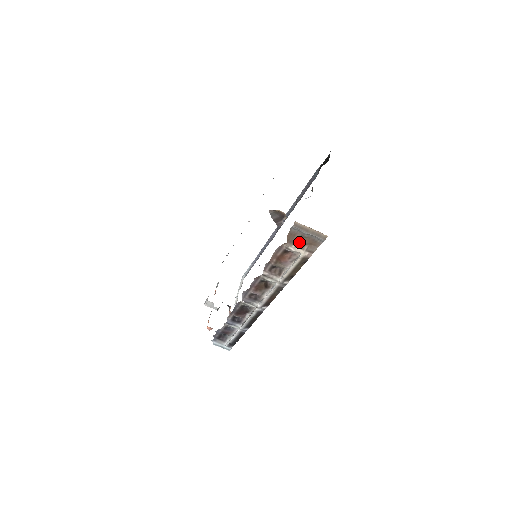
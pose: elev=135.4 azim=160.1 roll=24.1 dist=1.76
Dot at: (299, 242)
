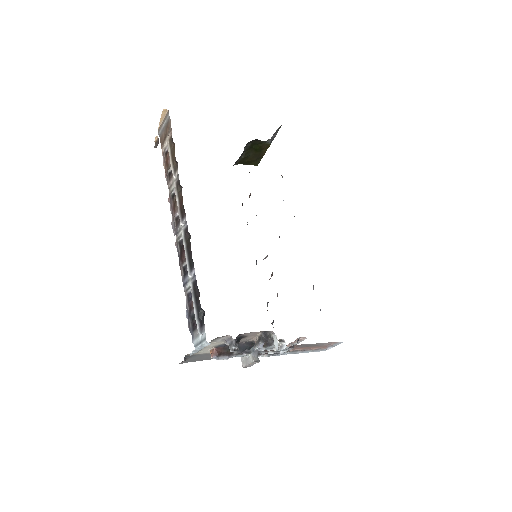
Dot at: (166, 137)
